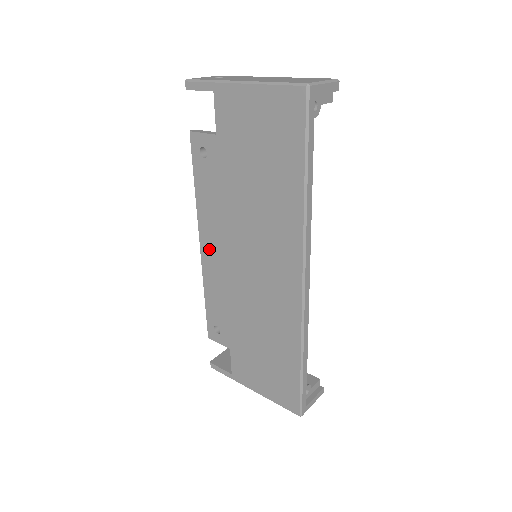
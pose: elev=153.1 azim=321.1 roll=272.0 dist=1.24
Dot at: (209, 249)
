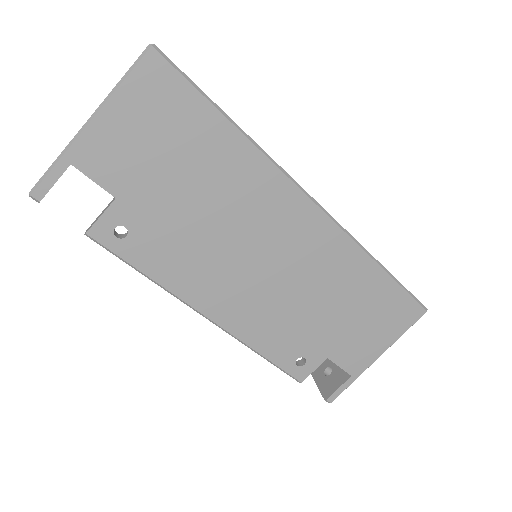
Dot at: (219, 307)
